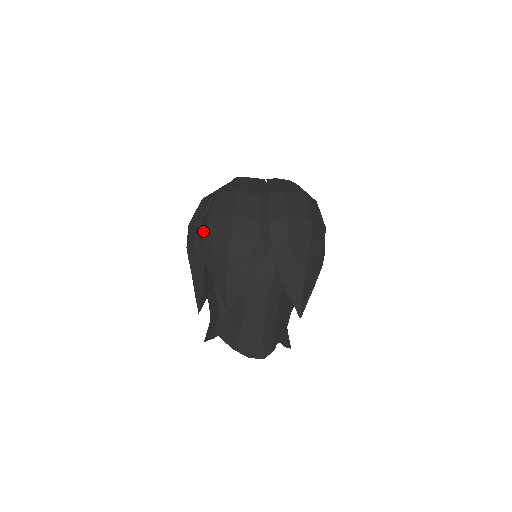
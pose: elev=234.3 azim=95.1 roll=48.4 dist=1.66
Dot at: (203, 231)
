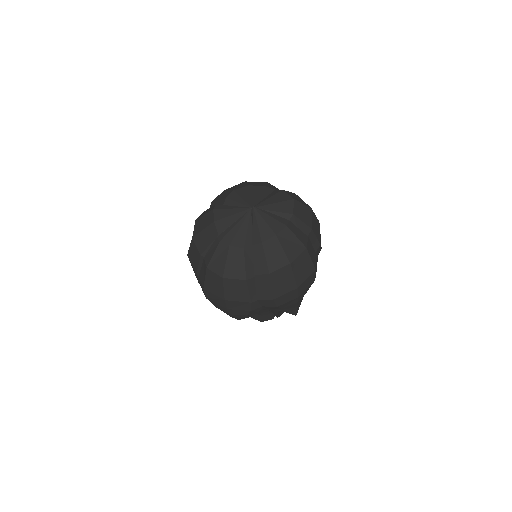
Dot at: (203, 291)
